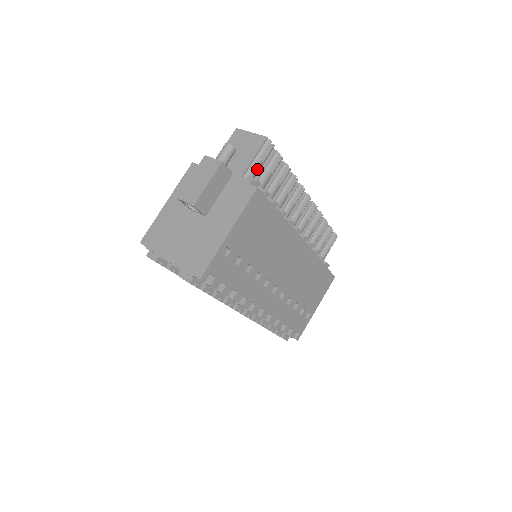
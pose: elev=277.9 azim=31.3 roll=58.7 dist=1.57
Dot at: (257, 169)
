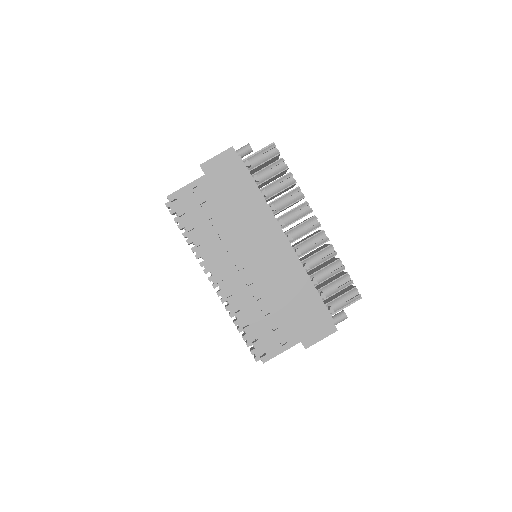
Dot at: (256, 160)
